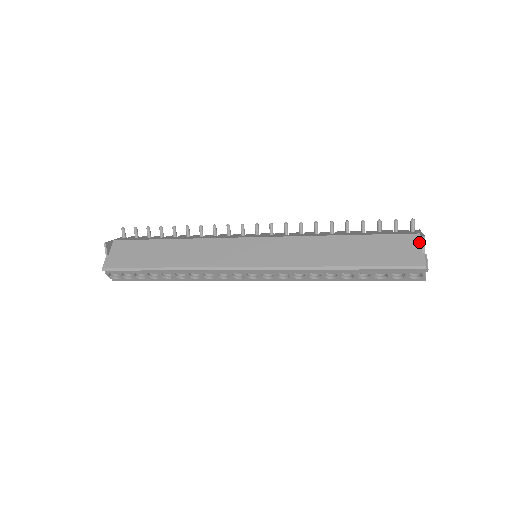
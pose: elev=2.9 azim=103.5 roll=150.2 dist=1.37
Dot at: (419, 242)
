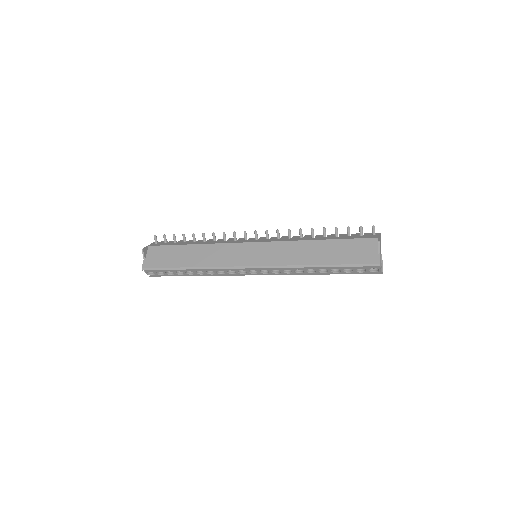
Dot at: (376, 245)
